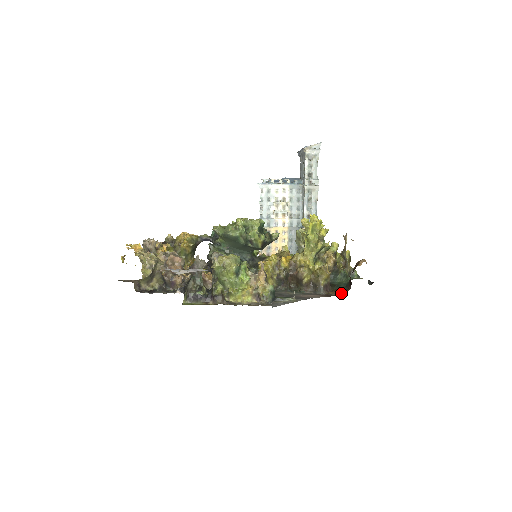
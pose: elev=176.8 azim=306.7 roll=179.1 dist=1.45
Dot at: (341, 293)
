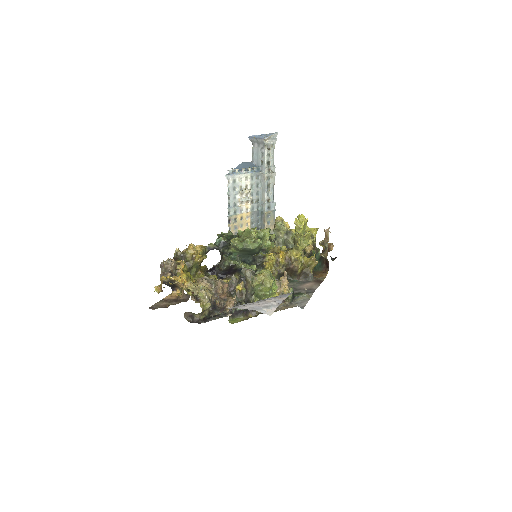
Dot at: (323, 276)
